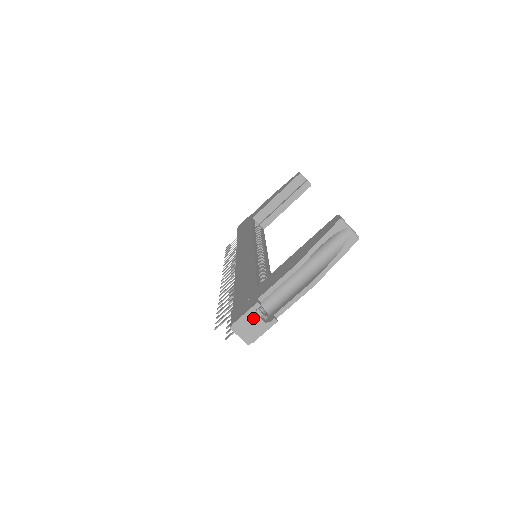
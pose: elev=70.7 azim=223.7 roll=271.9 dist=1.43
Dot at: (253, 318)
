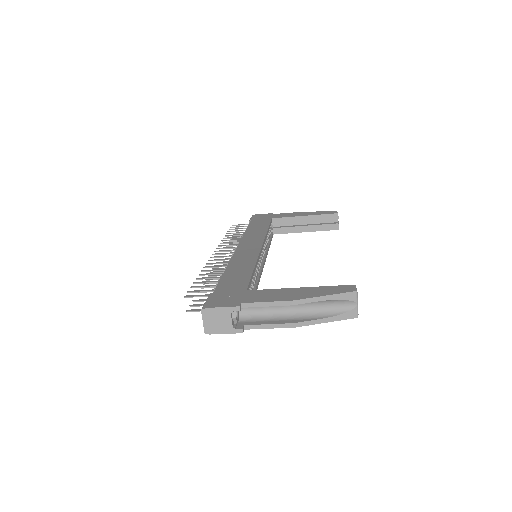
Dot at: (226, 316)
